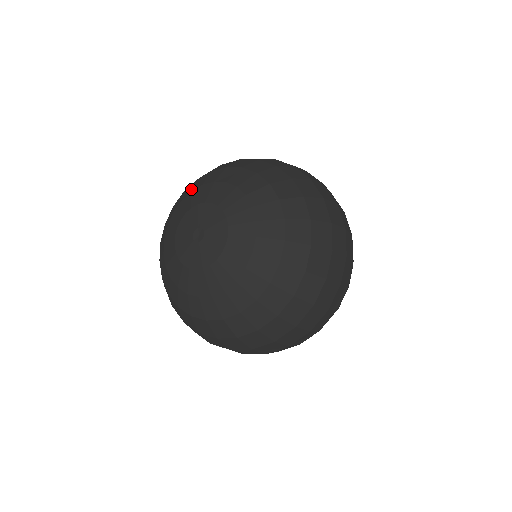
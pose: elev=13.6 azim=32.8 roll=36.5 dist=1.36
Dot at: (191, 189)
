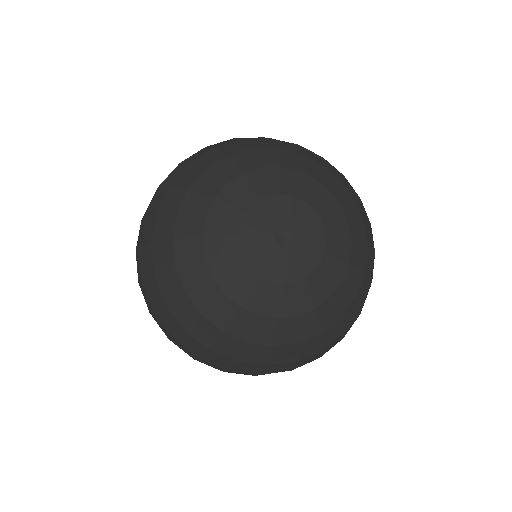
Dot at: (206, 198)
